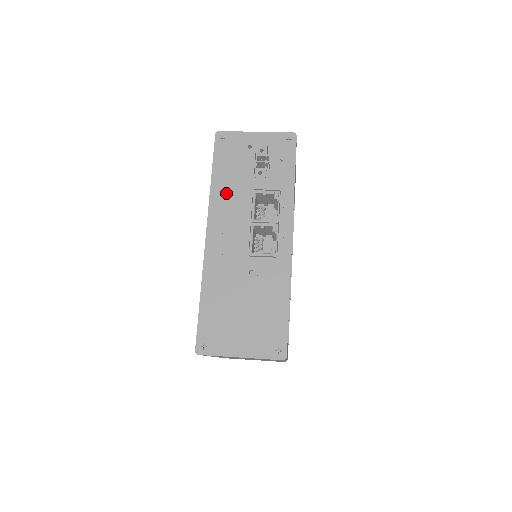
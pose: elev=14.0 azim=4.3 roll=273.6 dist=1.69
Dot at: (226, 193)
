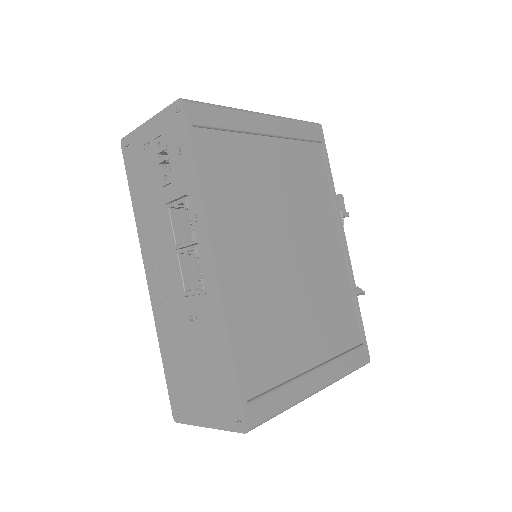
Dot at: (147, 219)
